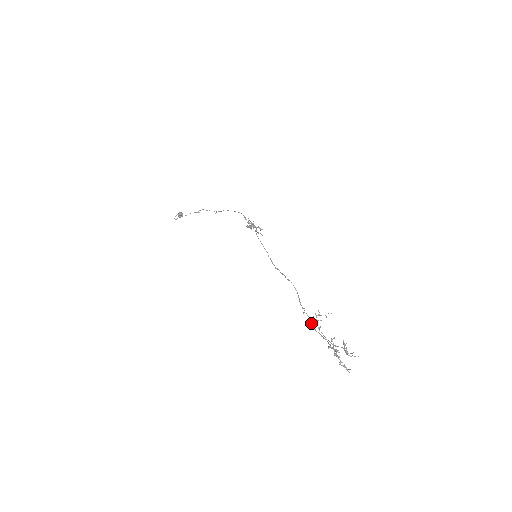
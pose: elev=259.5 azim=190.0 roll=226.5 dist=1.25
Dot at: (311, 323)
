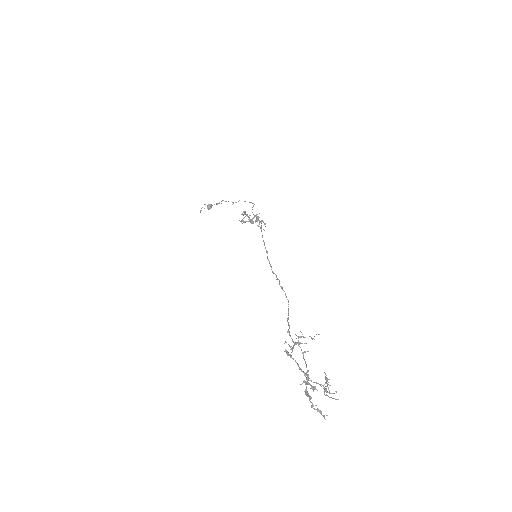
Dot at: (291, 346)
